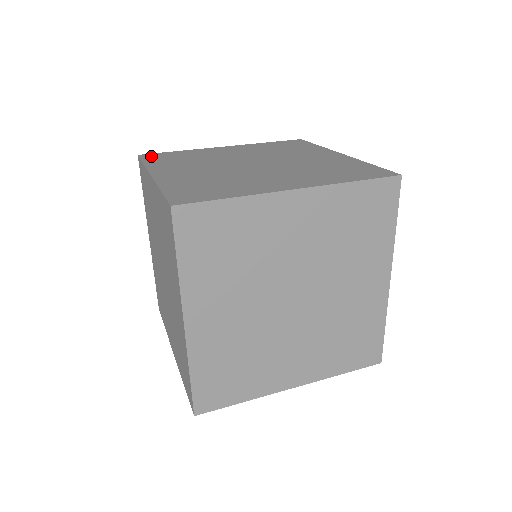
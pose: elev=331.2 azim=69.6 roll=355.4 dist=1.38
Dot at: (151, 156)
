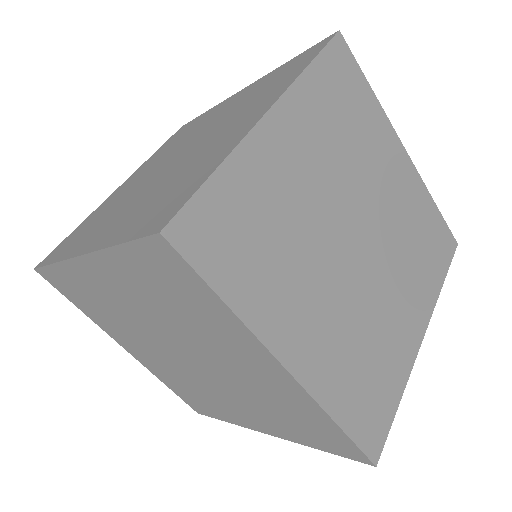
Dot at: (199, 239)
